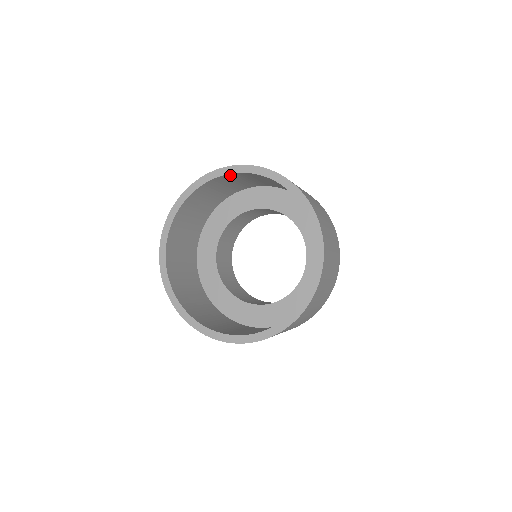
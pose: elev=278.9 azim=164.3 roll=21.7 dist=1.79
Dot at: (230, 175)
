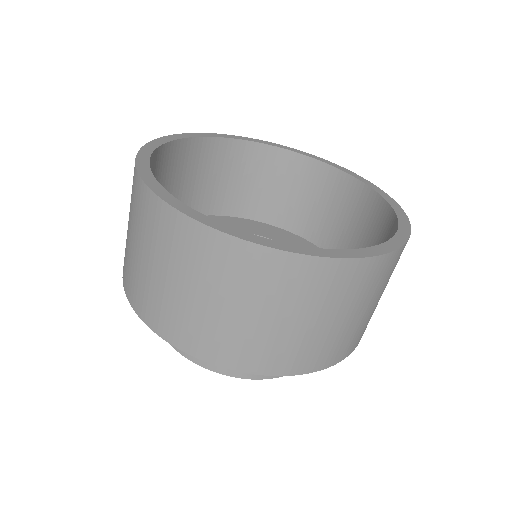
Dot at: (214, 144)
